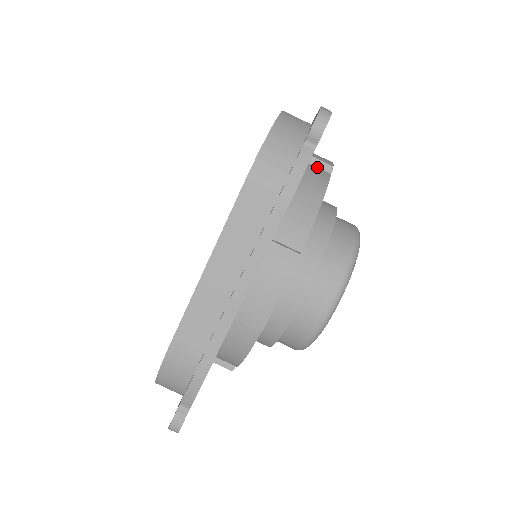
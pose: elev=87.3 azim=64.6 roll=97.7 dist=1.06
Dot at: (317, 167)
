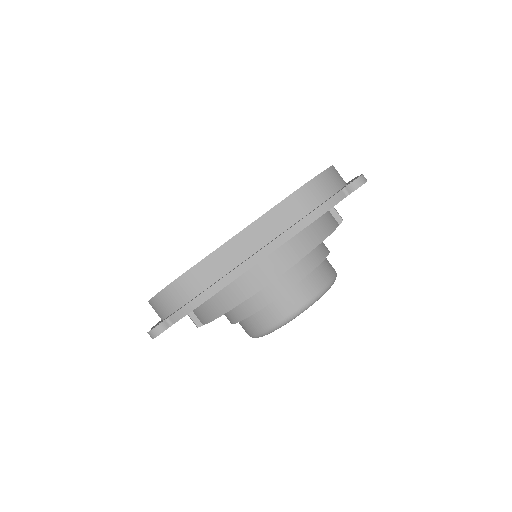
Dot at: (332, 215)
